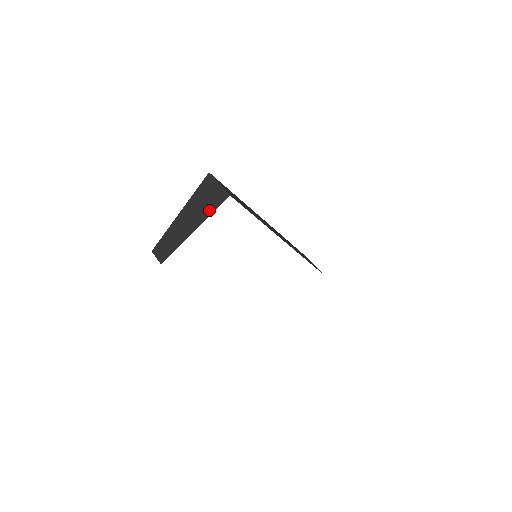
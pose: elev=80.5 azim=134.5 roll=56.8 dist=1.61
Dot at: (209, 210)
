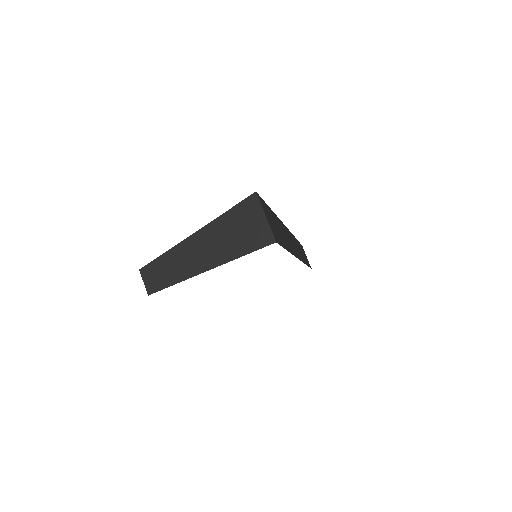
Dot at: (240, 249)
